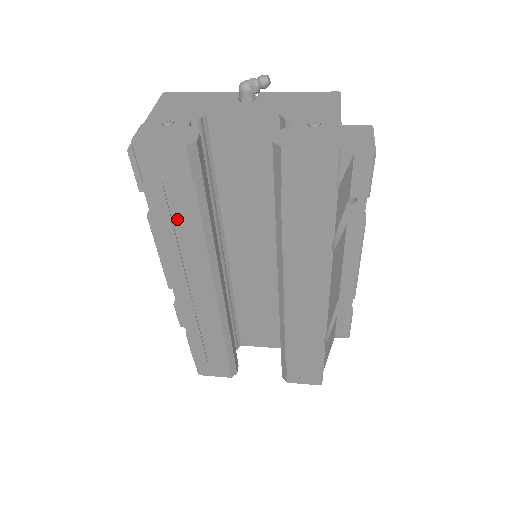
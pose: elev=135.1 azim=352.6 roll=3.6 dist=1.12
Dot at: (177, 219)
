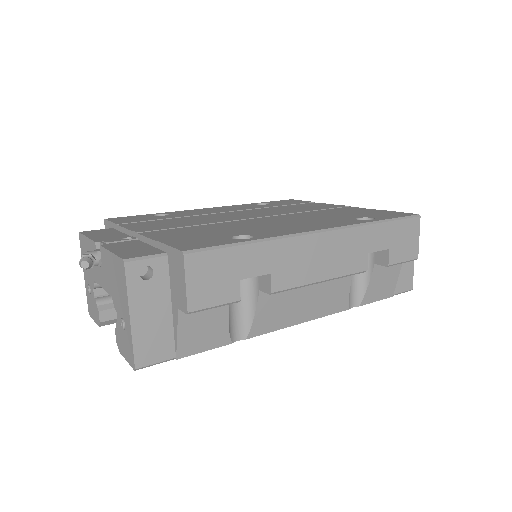
Dot at: occluded
